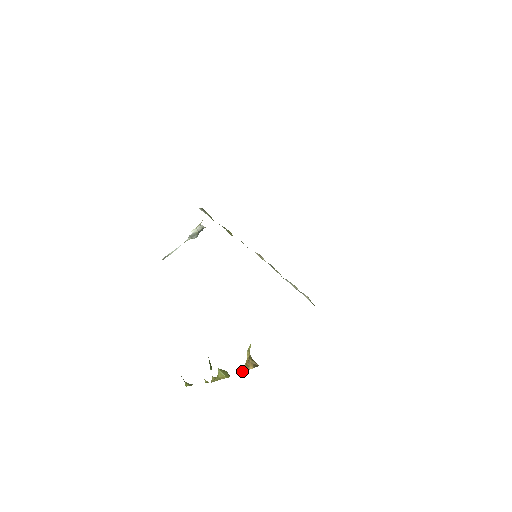
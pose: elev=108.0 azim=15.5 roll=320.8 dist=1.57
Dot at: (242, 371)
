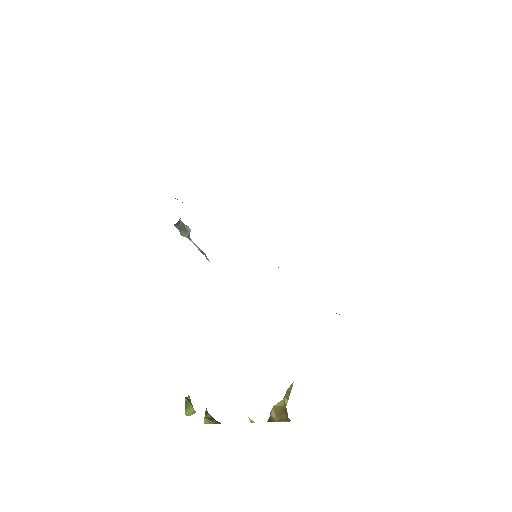
Dot at: occluded
